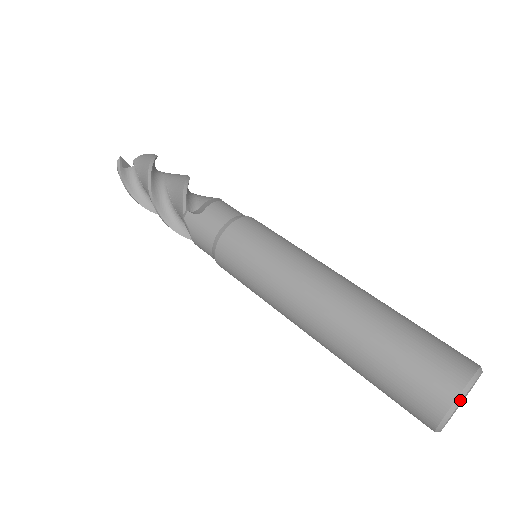
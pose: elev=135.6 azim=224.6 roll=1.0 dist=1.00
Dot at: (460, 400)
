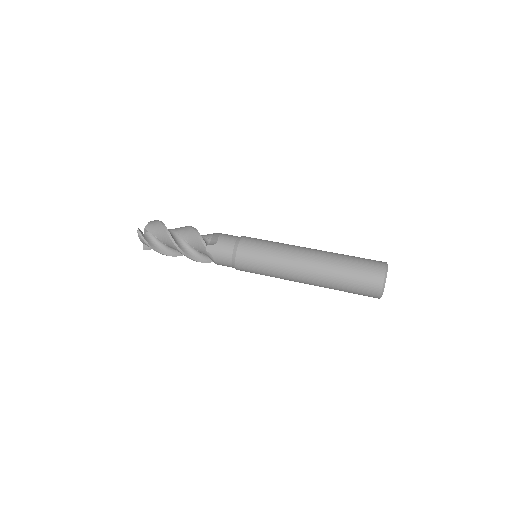
Dot at: (386, 277)
